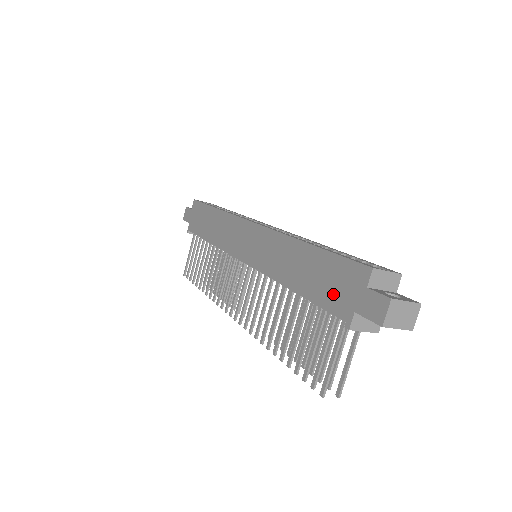
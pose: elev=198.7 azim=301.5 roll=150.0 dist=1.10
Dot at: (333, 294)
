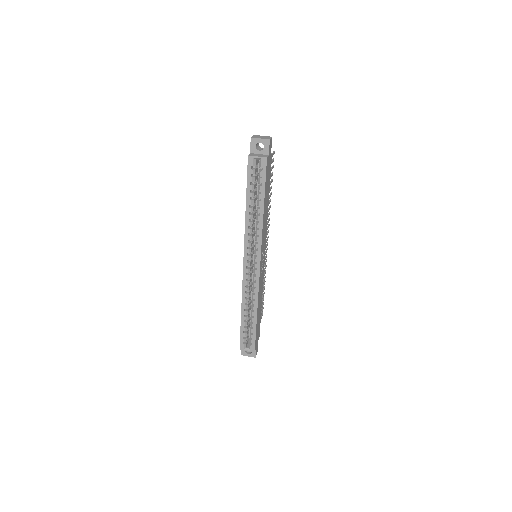
Dot at: occluded
